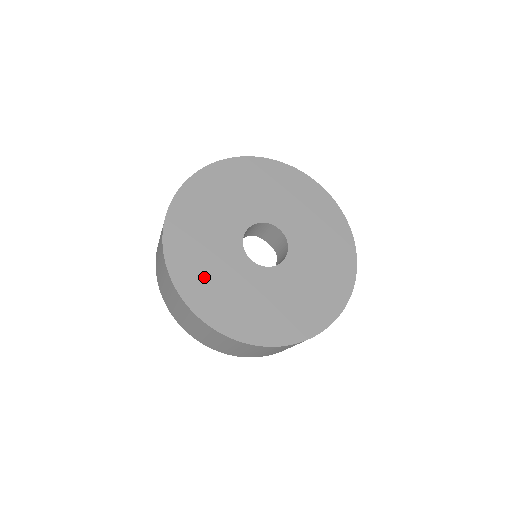
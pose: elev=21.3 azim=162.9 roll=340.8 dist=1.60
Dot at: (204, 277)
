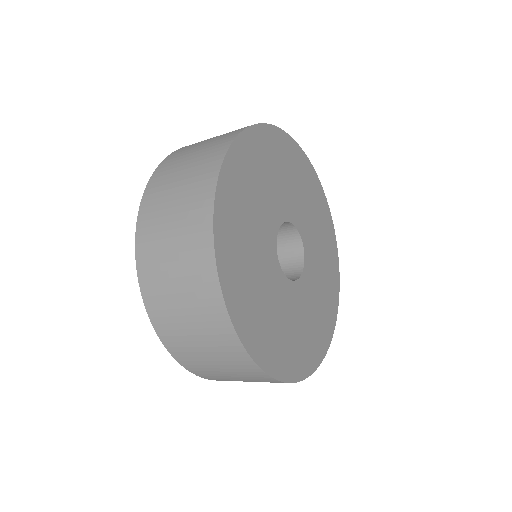
Dot at: (246, 281)
